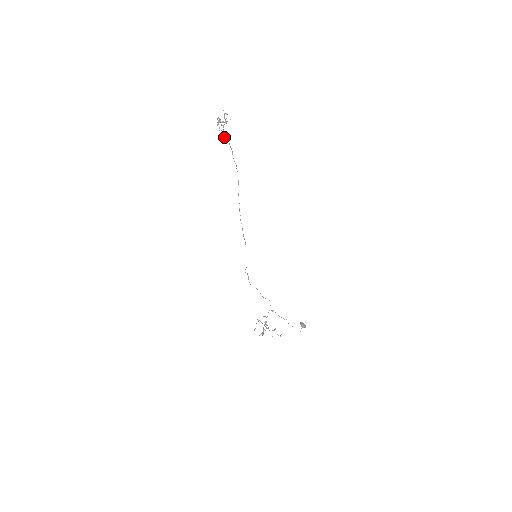
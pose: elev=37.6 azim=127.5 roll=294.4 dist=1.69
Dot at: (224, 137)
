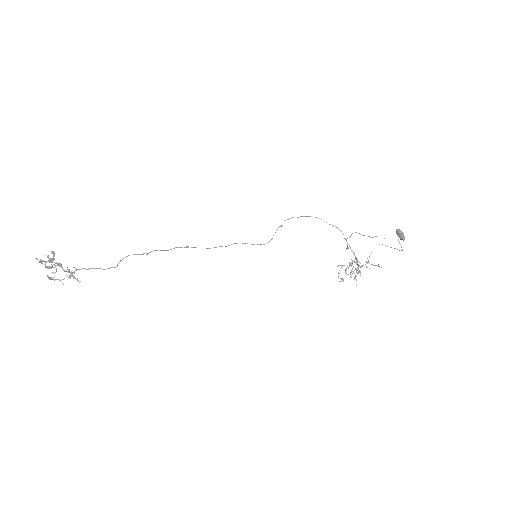
Dot at: occluded
